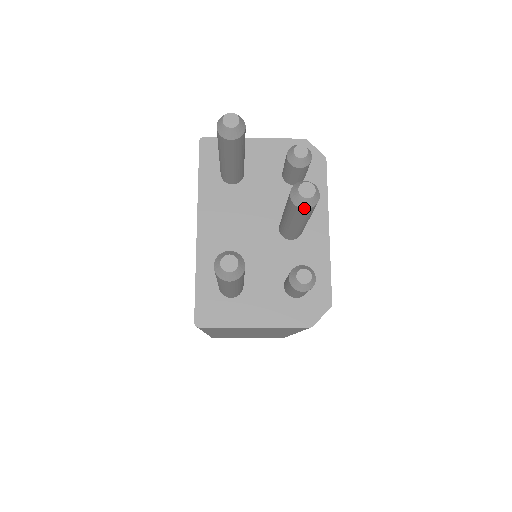
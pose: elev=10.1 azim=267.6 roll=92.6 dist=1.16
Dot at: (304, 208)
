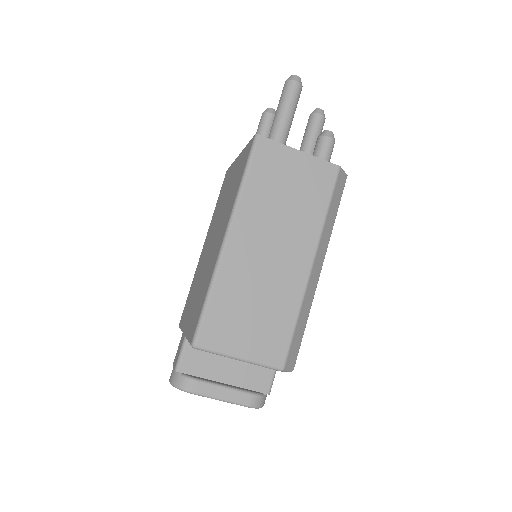
Dot at: (320, 114)
